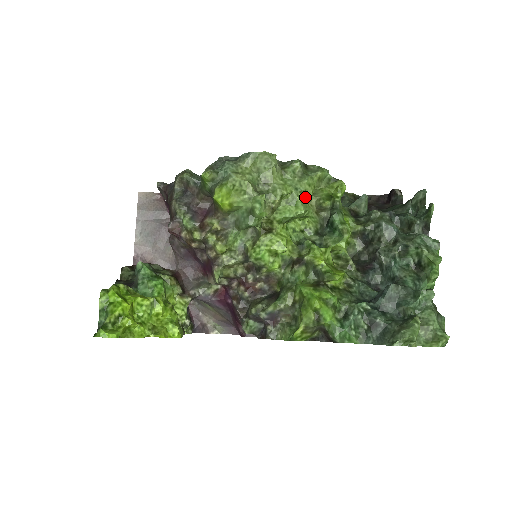
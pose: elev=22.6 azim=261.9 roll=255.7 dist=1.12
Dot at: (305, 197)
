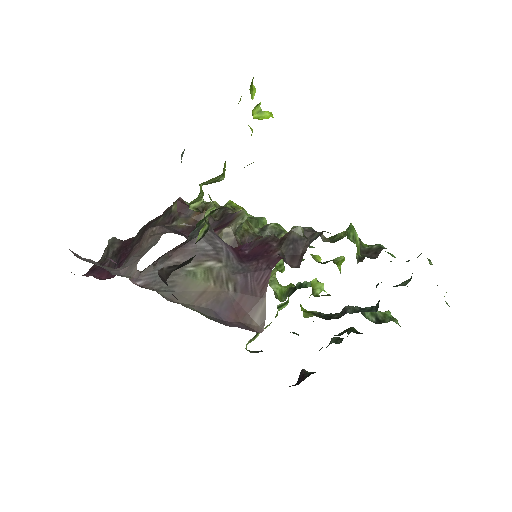
Dot at: occluded
